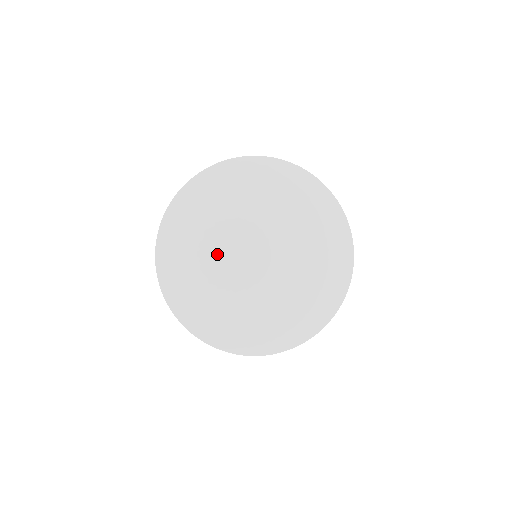
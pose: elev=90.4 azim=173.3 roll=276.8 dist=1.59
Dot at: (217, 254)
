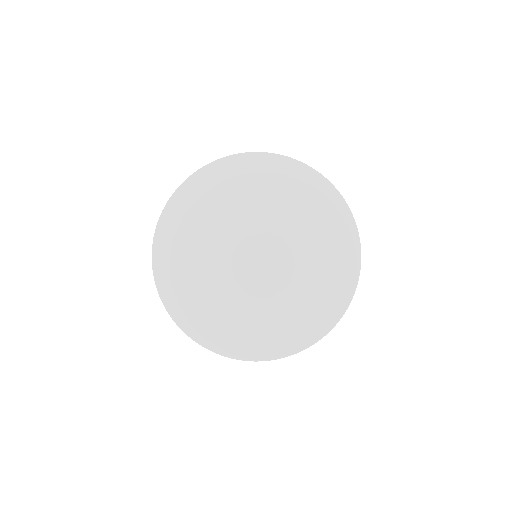
Dot at: (220, 231)
